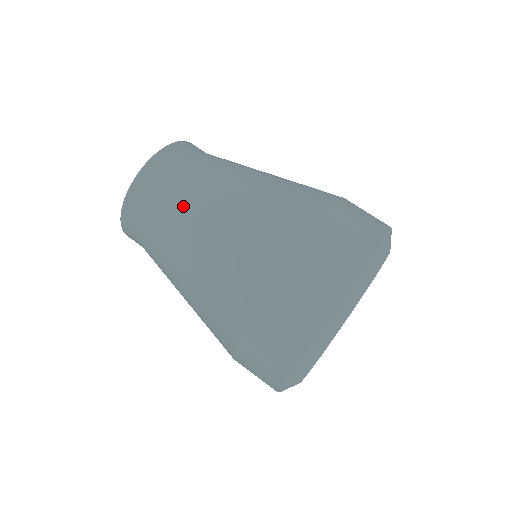
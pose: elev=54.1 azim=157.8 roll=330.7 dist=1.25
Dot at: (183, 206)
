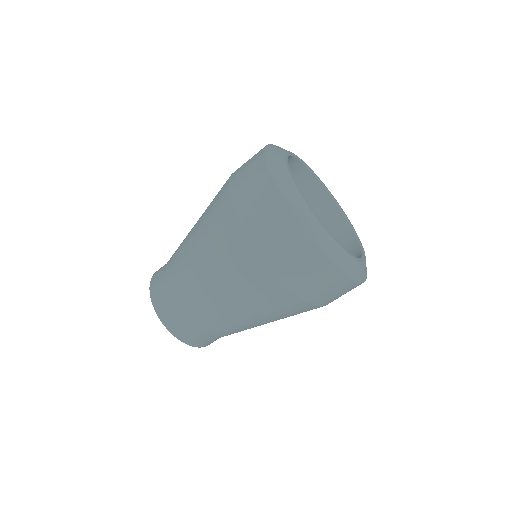
Dot at: (219, 325)
